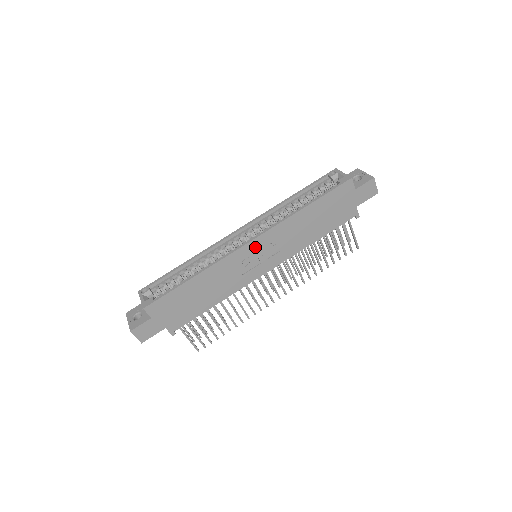
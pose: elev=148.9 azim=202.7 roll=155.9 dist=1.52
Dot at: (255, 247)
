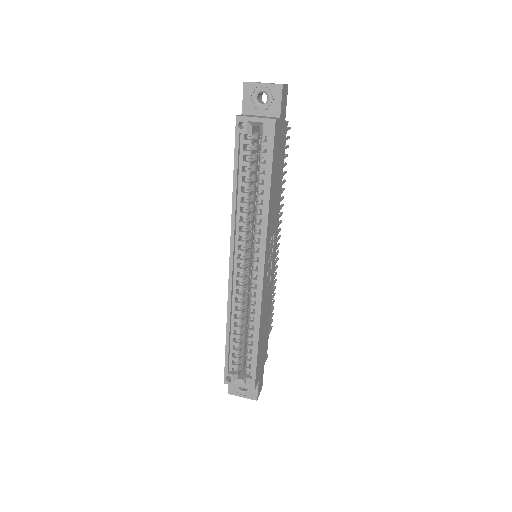
Dot at: (266, 266)
